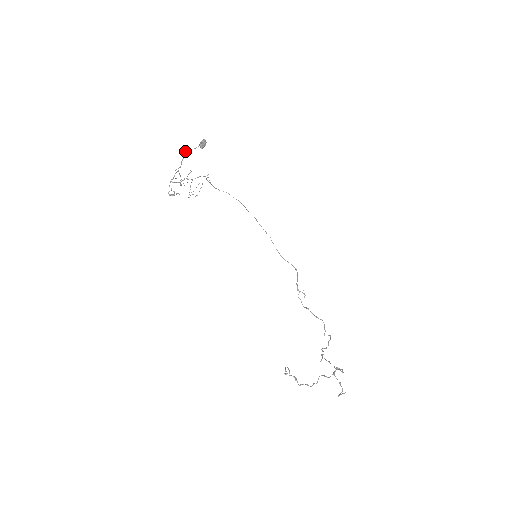
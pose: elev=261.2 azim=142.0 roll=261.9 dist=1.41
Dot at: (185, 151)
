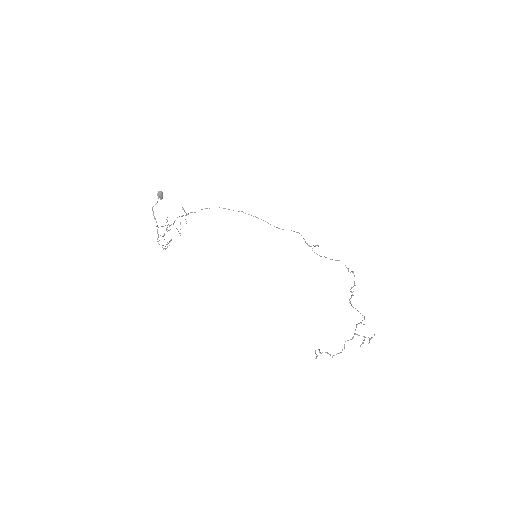
Dot at: (152, 210)
